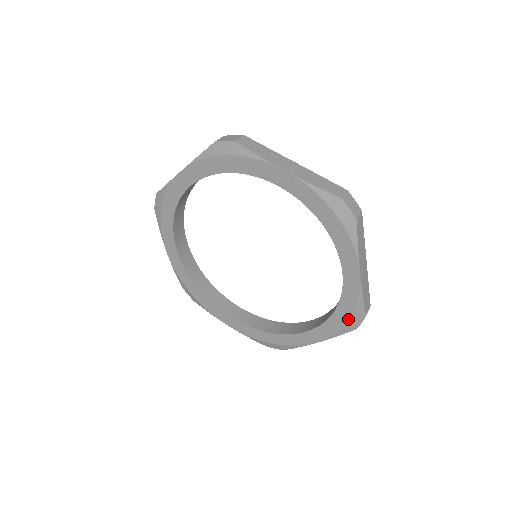
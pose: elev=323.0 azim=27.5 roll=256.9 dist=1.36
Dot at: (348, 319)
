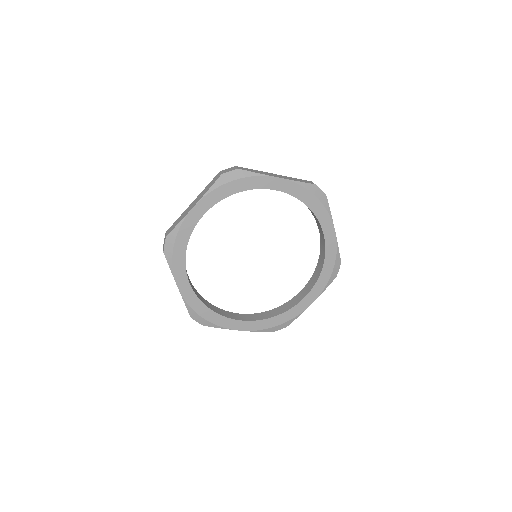
Dot at: (278, 325)
